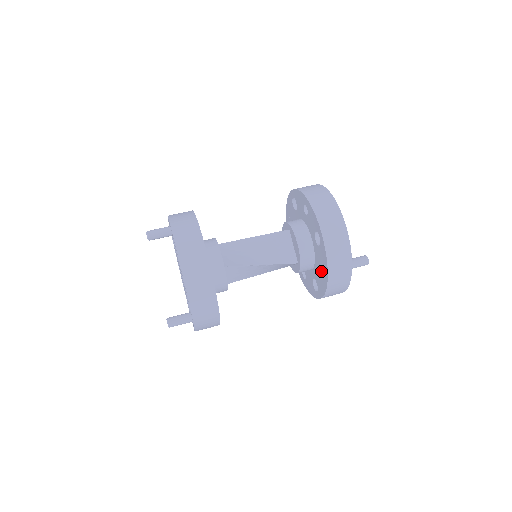
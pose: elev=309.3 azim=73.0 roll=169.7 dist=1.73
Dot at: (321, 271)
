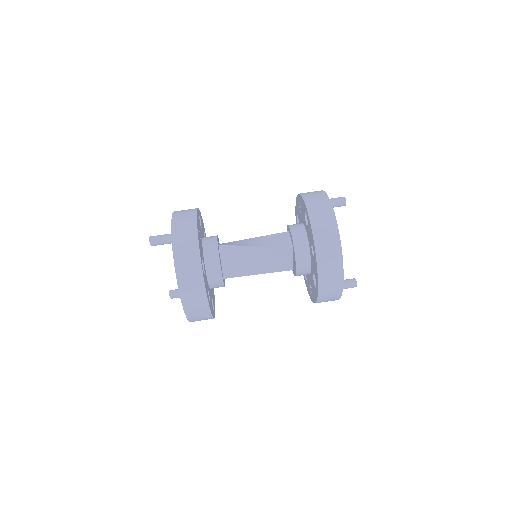
Dot at: (311, 289)
